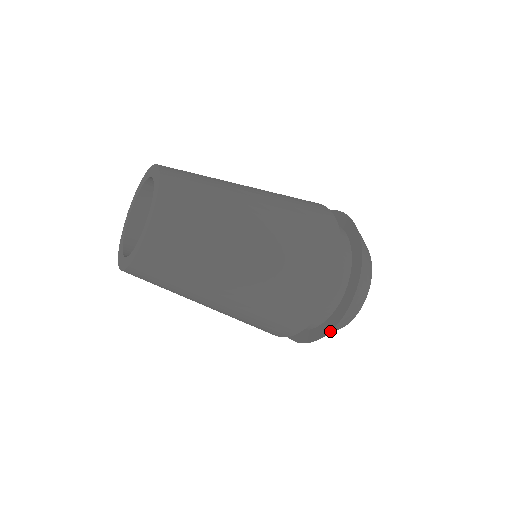
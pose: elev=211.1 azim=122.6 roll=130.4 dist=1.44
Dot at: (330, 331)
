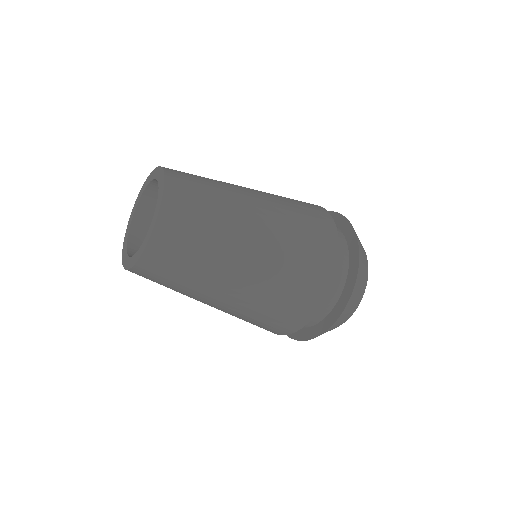
Dot at: (356, 276)
